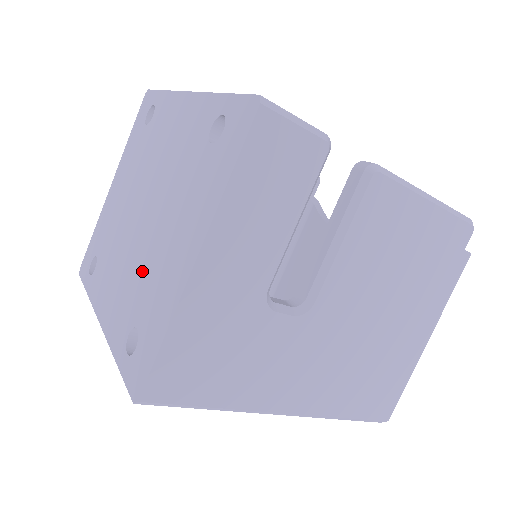
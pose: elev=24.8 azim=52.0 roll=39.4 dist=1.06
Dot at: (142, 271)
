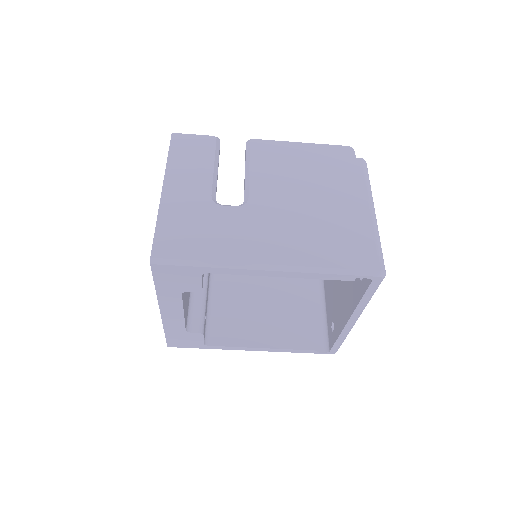
Dot at: occluded
